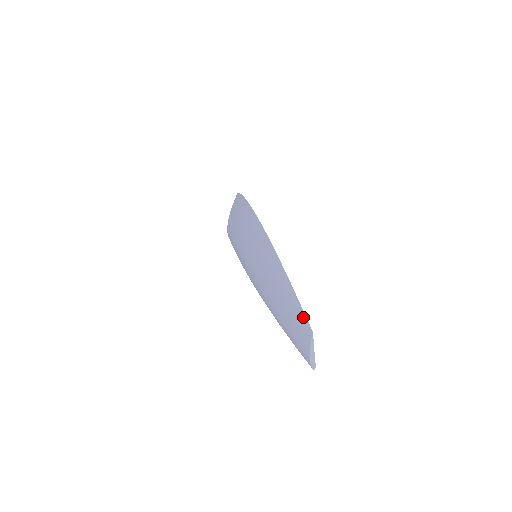
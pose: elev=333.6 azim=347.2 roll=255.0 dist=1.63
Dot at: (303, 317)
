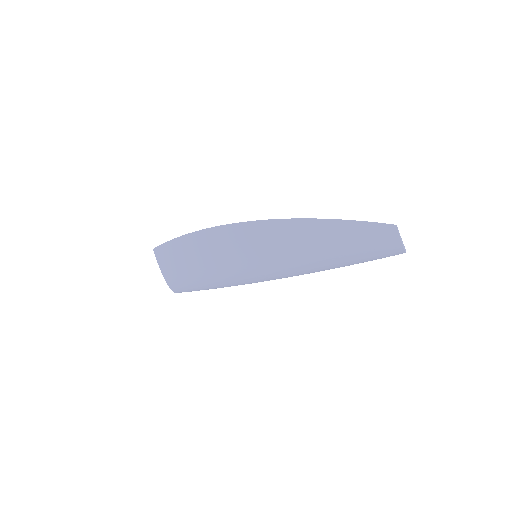
Dot at: (377, 226)
